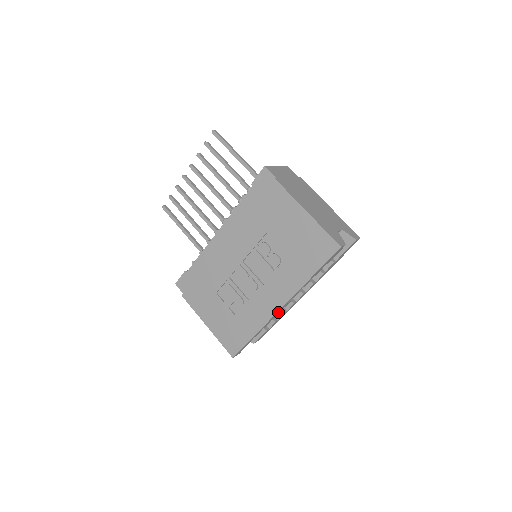
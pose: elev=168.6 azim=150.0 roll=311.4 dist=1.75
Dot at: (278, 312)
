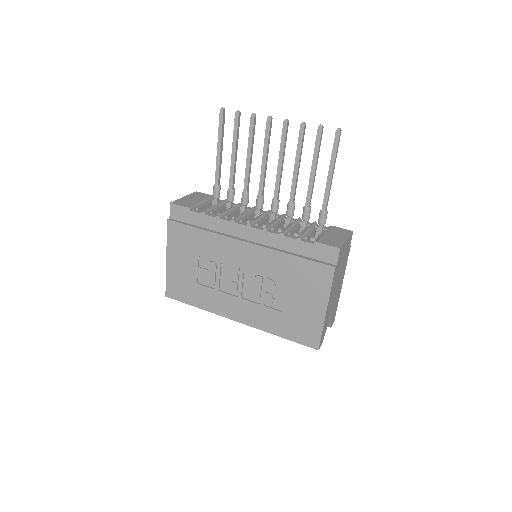
Dot at: occluded
